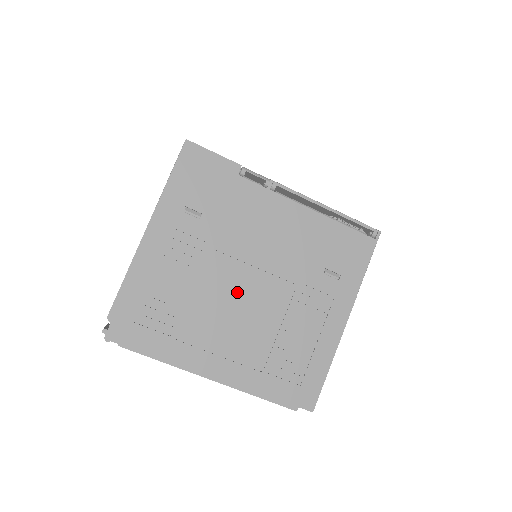
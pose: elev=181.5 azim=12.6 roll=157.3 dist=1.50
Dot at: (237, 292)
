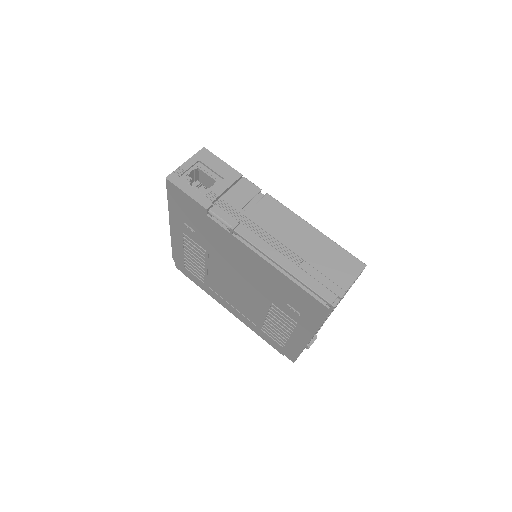
Dot at: (232, 283)
